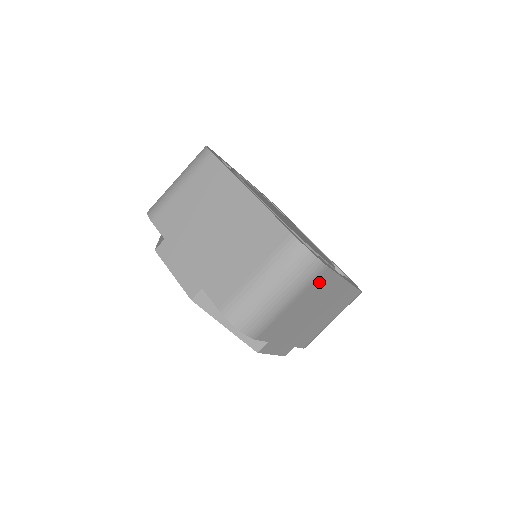
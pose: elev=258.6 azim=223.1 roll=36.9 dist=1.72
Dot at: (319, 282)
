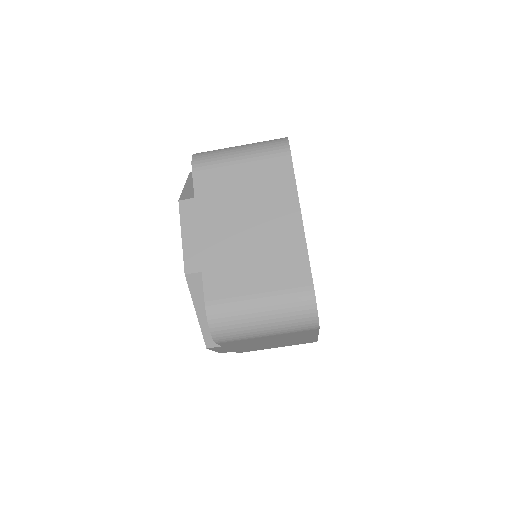
Dot at: (301, 332)
